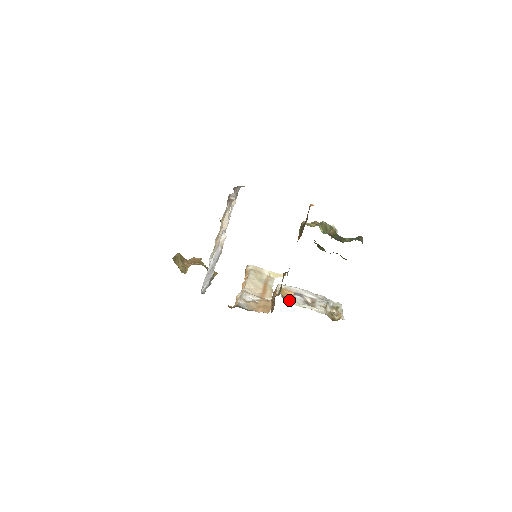
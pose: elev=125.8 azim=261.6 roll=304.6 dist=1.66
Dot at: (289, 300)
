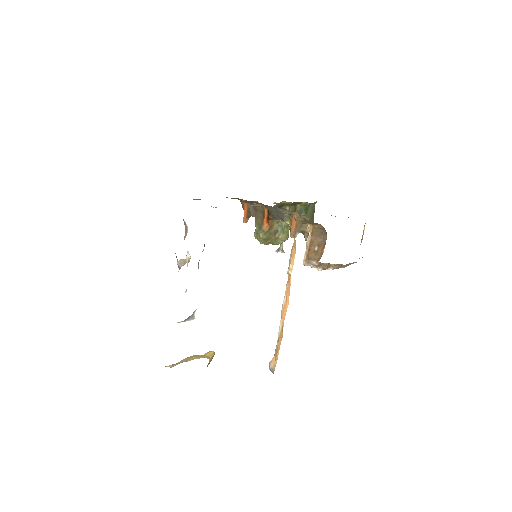
Dot at: occluded
